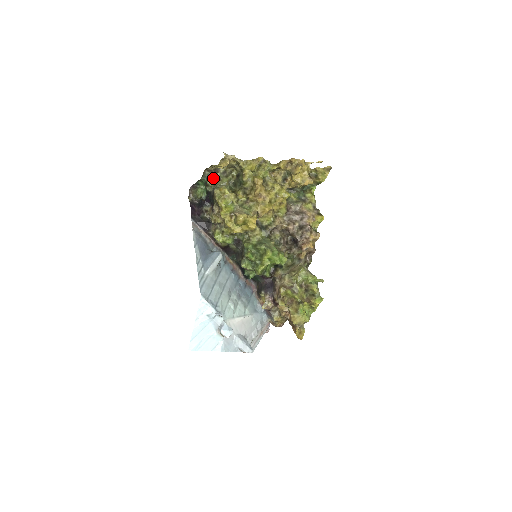
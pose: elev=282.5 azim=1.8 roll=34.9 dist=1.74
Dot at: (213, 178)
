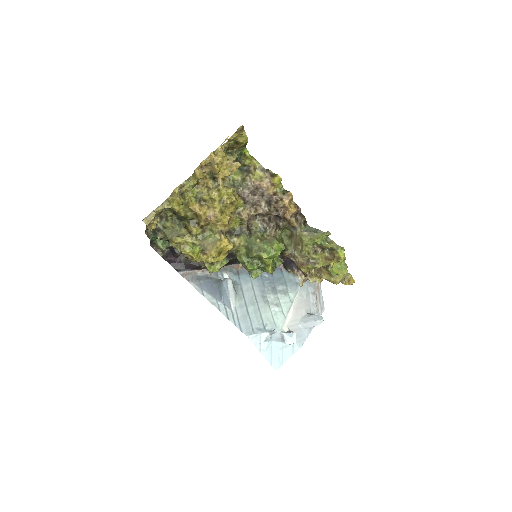
Dot at: (158, 231)
